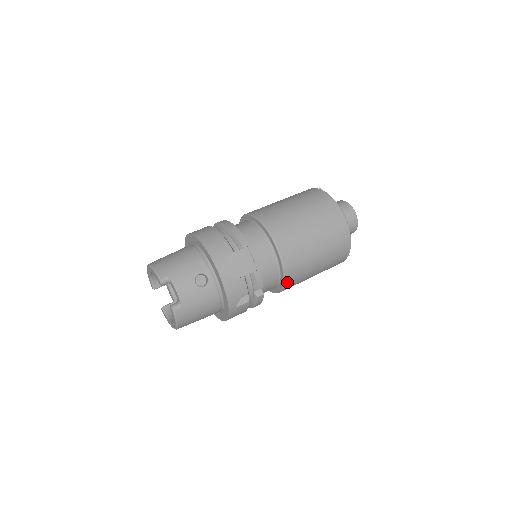
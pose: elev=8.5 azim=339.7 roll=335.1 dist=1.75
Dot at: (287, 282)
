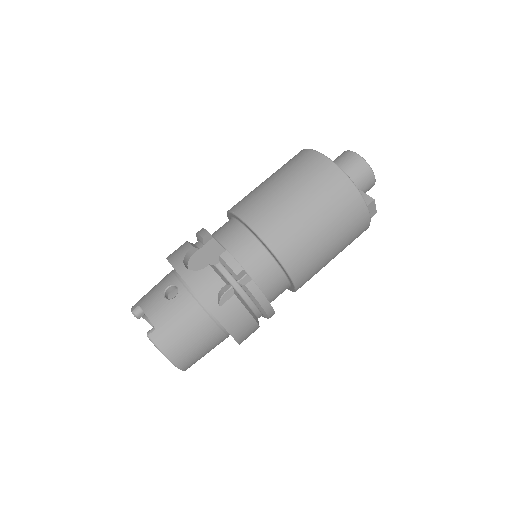
Dot at: (282, 256)
